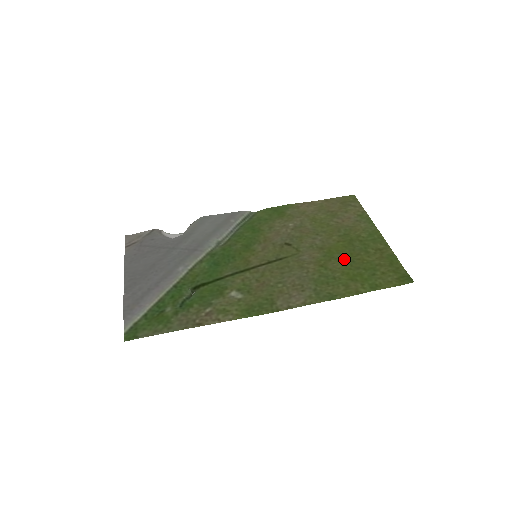
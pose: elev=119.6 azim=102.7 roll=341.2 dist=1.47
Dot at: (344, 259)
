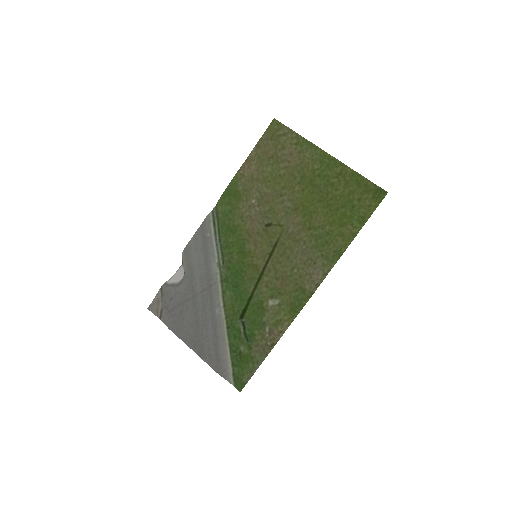
Dot at: (321, 208)
